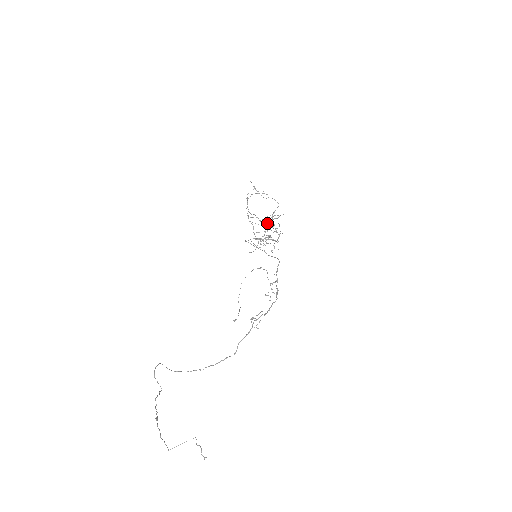
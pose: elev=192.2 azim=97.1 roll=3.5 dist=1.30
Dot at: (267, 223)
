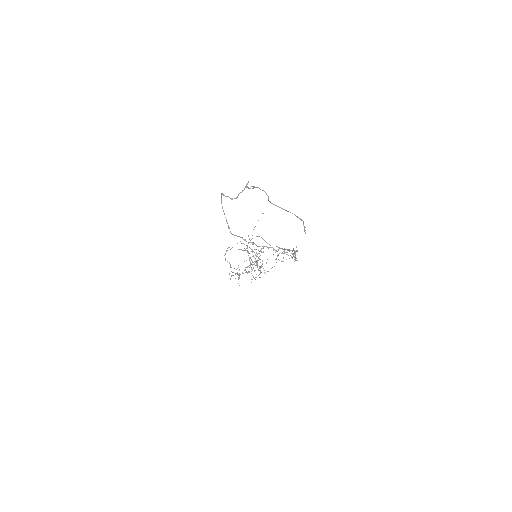
Dot at: occluded
